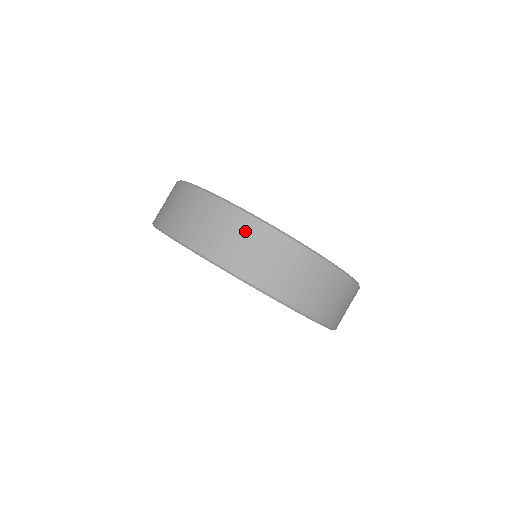
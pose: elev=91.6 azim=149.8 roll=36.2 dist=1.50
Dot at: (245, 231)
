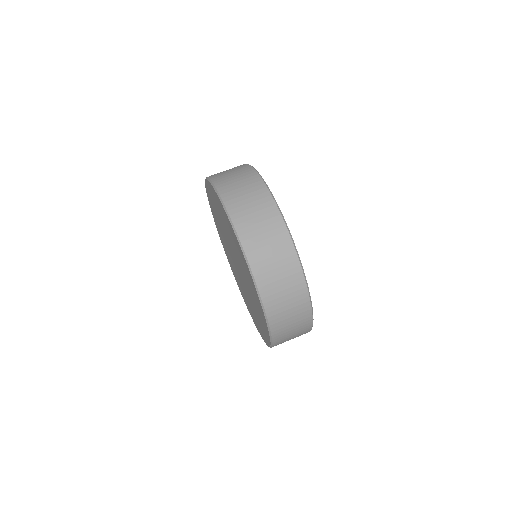
Dot at: occluded
